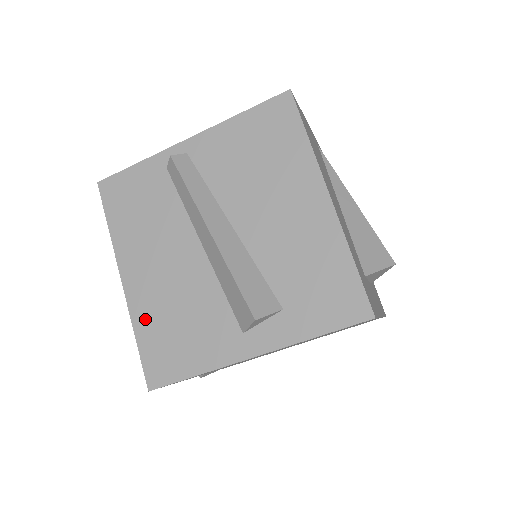
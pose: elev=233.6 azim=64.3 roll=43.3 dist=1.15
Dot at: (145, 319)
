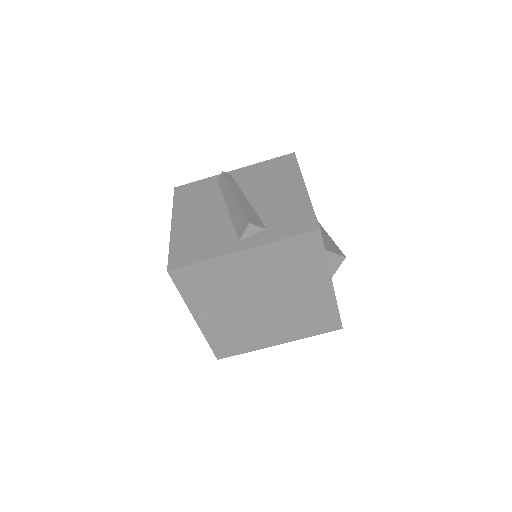
Dot at: (179, 239)
